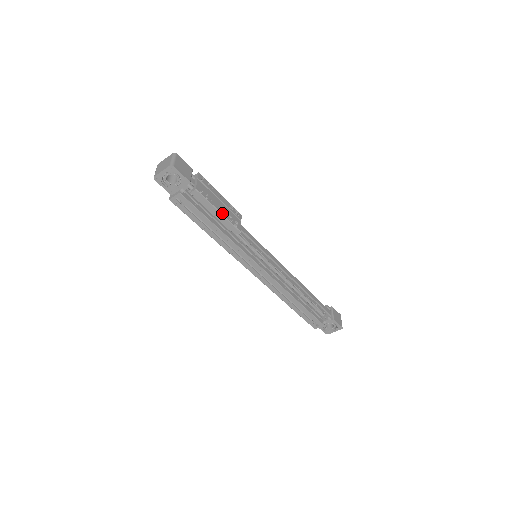
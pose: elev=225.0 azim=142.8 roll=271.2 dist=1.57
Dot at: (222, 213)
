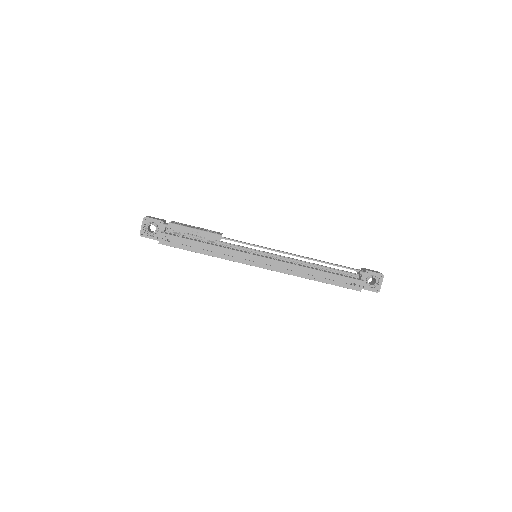
Dot at: (199, 229)
